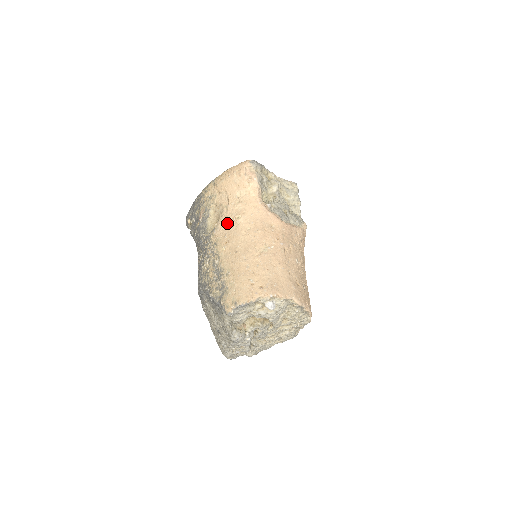
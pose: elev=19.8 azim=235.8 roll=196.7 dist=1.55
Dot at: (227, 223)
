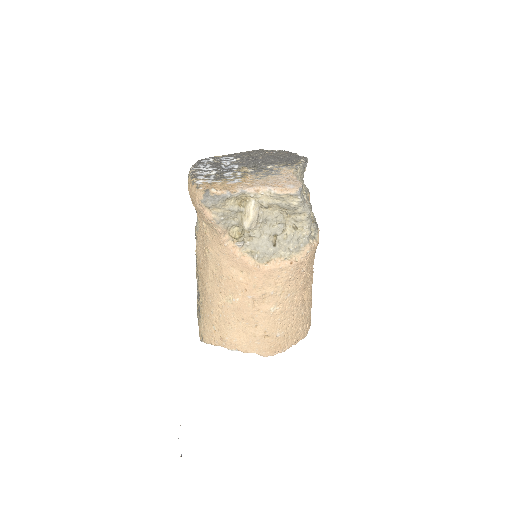
Dot at: (201, 245)
